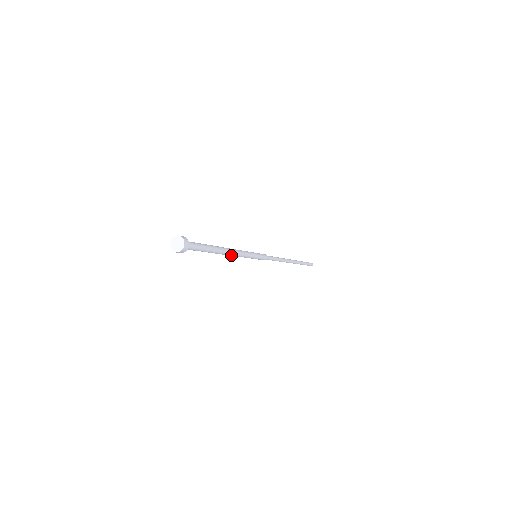
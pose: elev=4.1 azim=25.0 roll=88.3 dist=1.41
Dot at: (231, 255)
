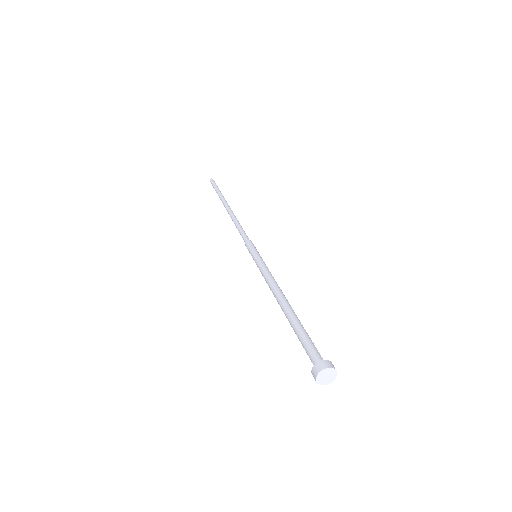
Dot at: occluded
